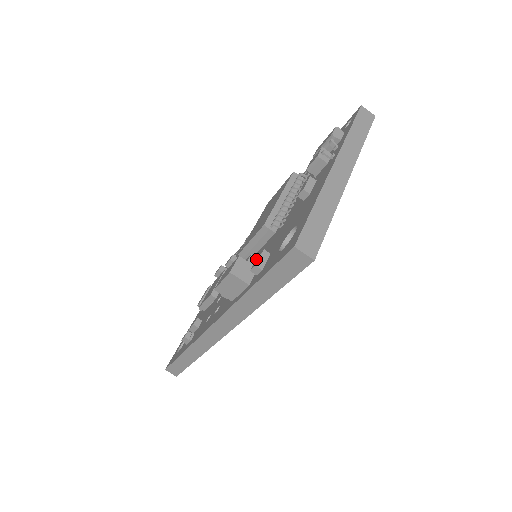
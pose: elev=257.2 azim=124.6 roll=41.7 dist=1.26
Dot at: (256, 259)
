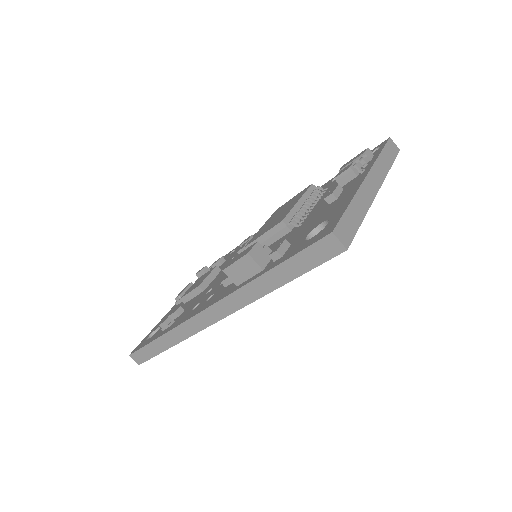
Dot at: (275, 247)
